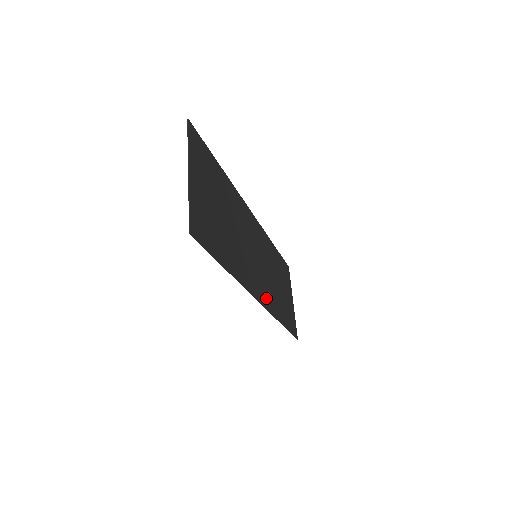
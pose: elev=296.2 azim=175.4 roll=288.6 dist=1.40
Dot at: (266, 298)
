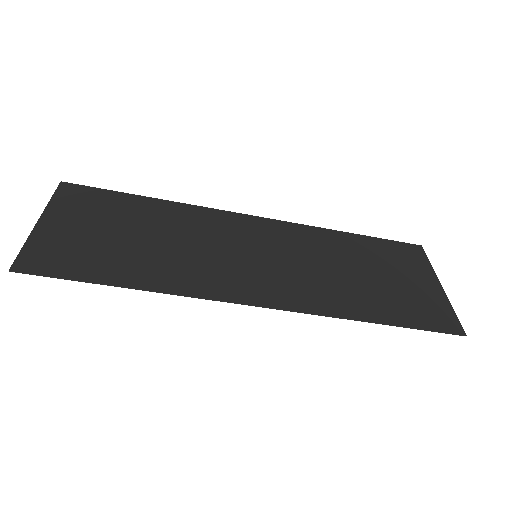
Dot at: (290, 297)
